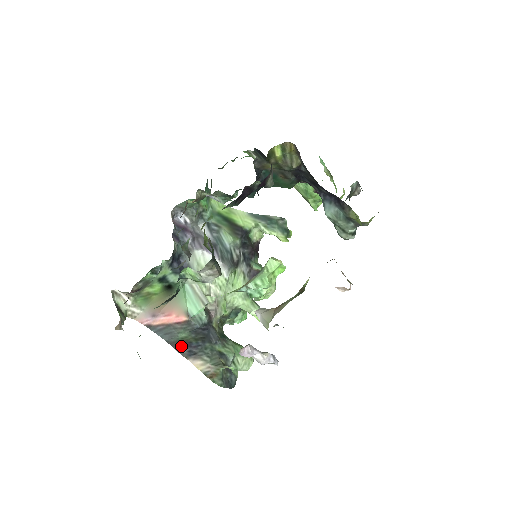
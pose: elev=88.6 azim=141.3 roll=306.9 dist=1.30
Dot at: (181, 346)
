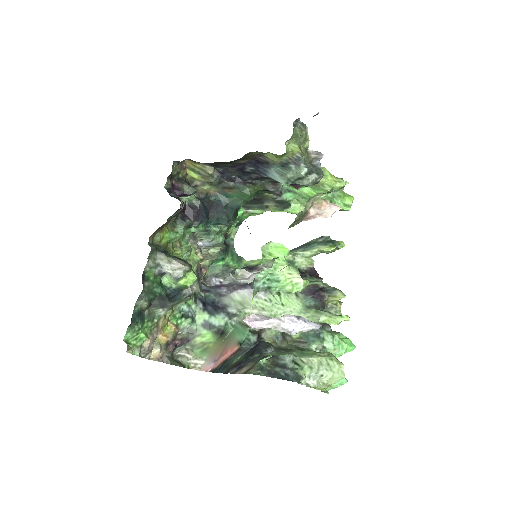
Dot at: (232, 368)
